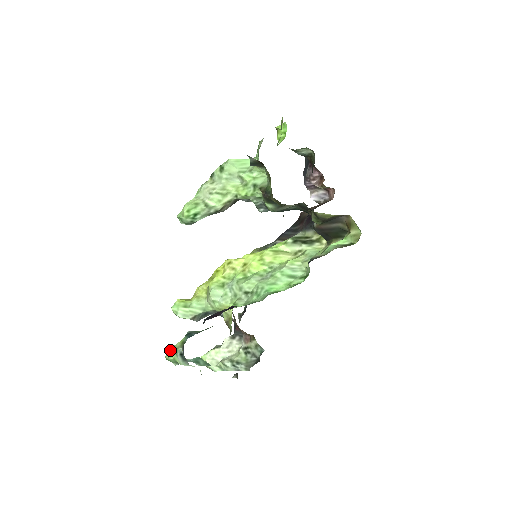
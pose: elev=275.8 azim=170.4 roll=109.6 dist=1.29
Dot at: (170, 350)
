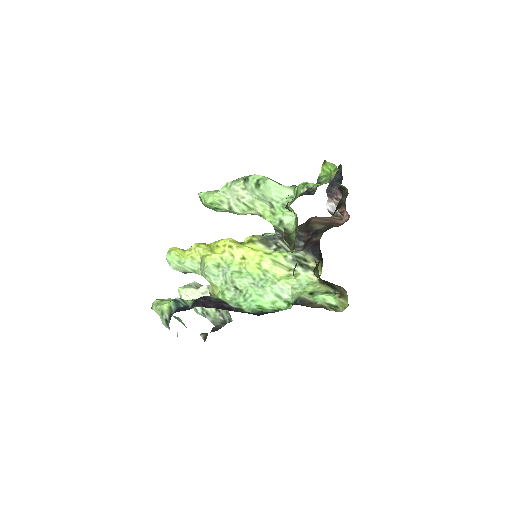
Dot at: (157, 308)
